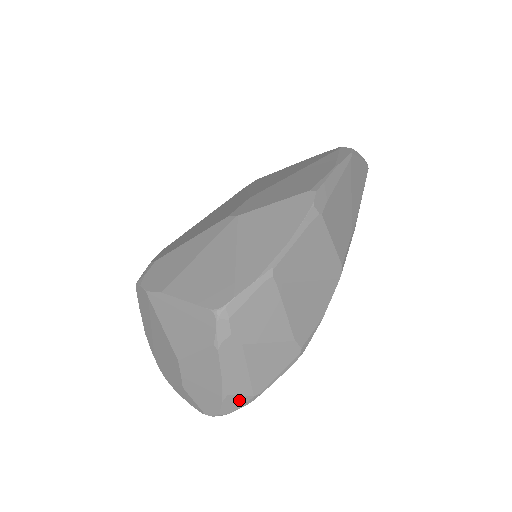
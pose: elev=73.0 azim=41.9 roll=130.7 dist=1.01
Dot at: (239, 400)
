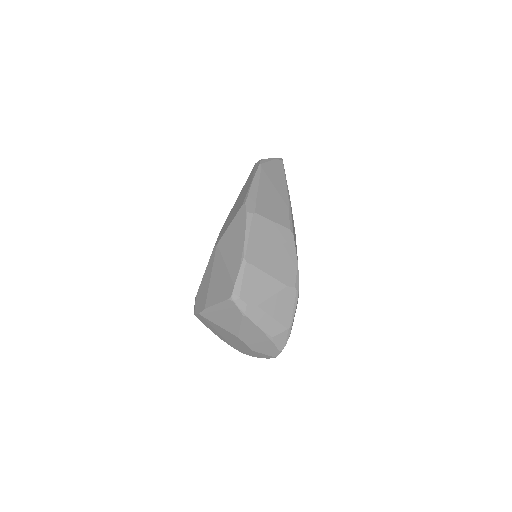
Dot at: (282, 336)
